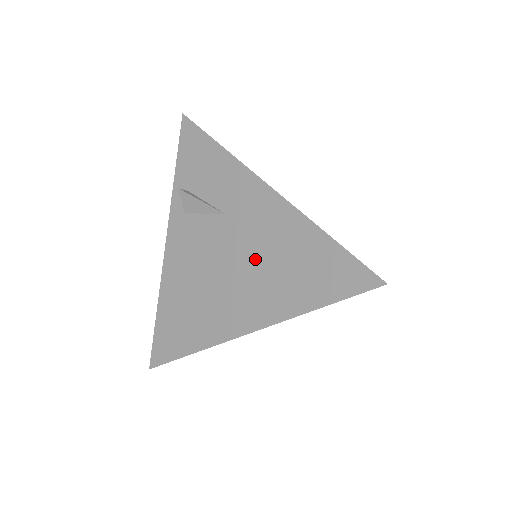
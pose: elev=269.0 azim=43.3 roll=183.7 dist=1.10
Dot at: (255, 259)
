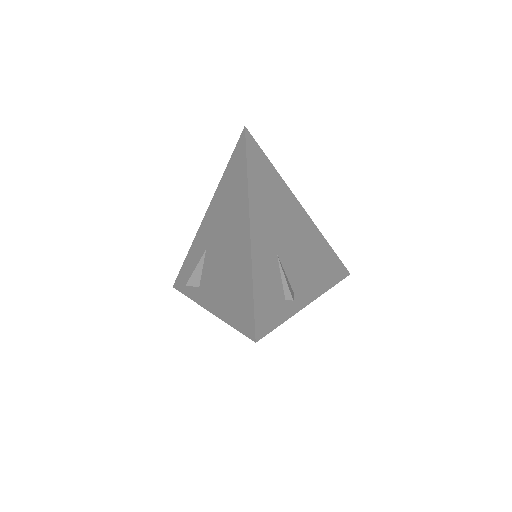
Dot at: (224, 222)
